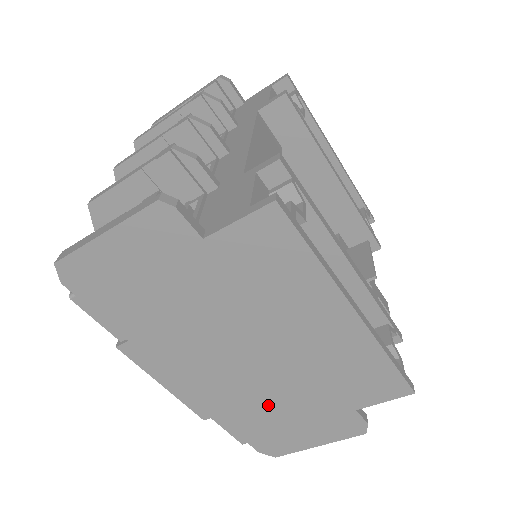
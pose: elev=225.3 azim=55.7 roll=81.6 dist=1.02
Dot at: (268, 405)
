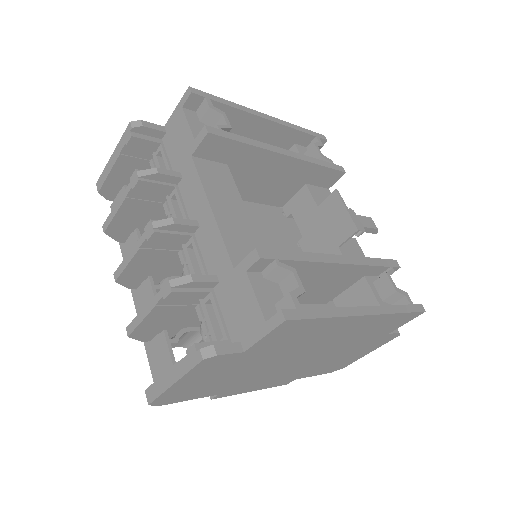
Dot at: (327, 361)
